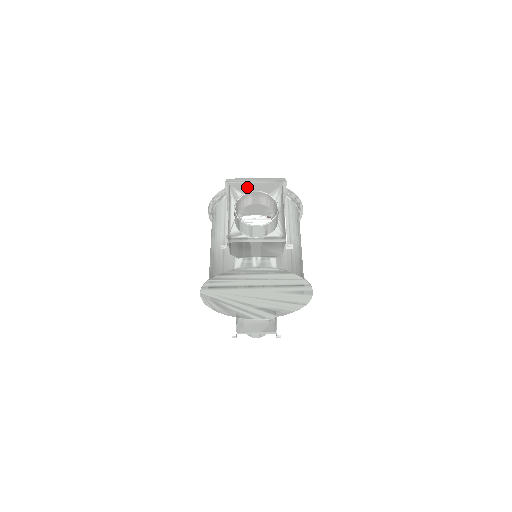
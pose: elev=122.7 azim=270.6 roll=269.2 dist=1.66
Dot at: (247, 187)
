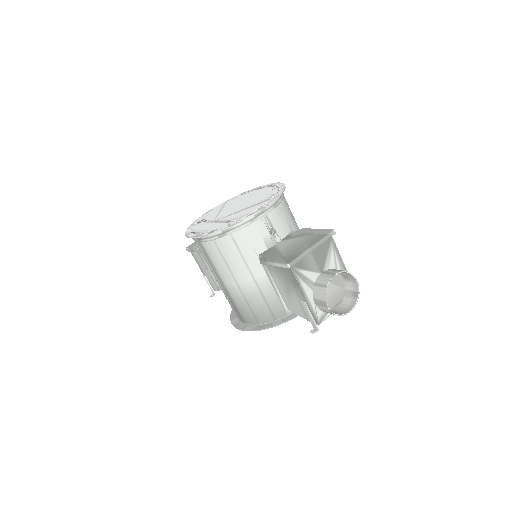
Dot at: (307, 260)
